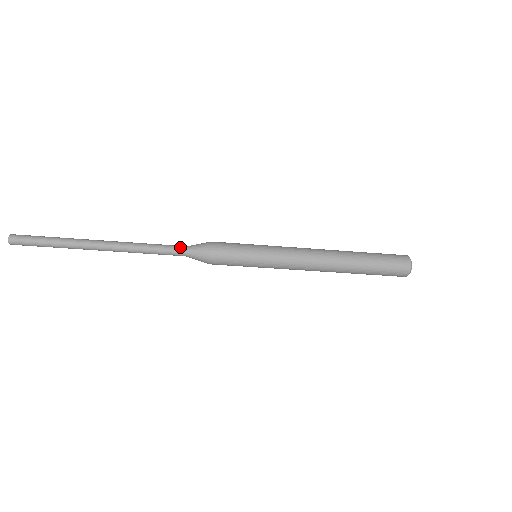
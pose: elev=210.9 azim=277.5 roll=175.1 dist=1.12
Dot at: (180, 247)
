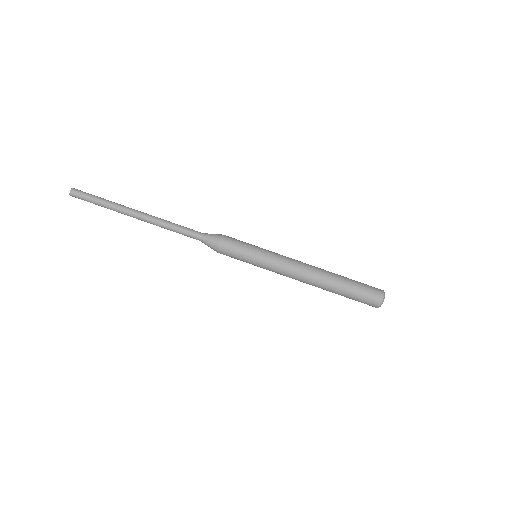
Dot at: occluded
